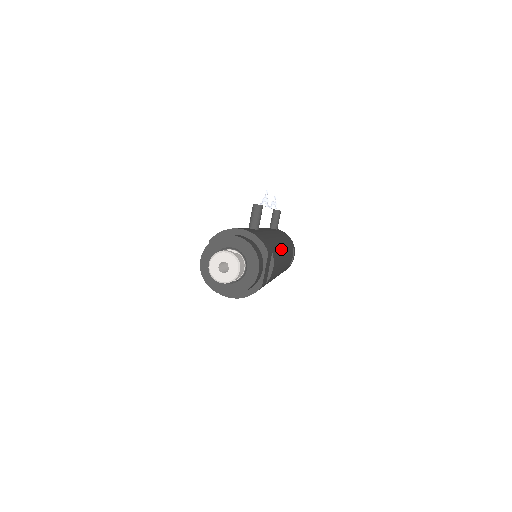
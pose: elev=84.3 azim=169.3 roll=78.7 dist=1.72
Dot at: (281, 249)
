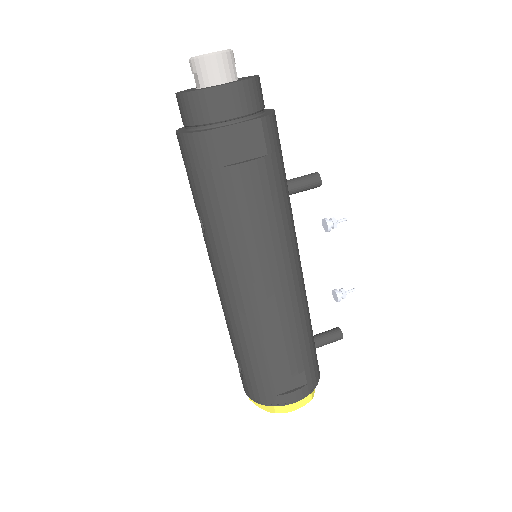
Dot at: (285, 248)
